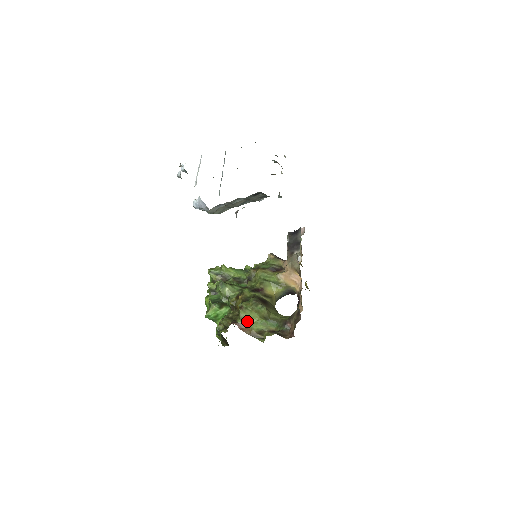
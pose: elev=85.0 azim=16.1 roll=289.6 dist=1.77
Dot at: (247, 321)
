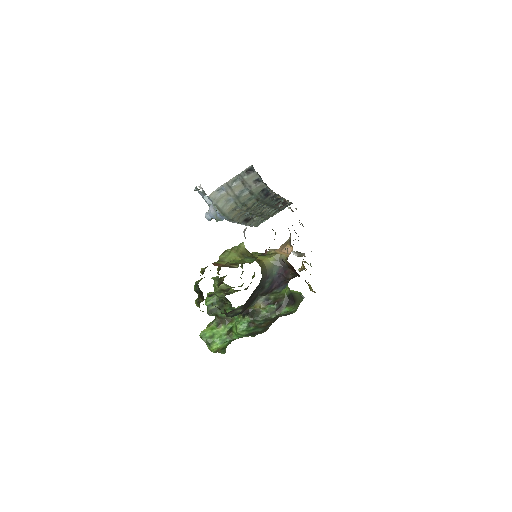
Dot at: (224, 261)
